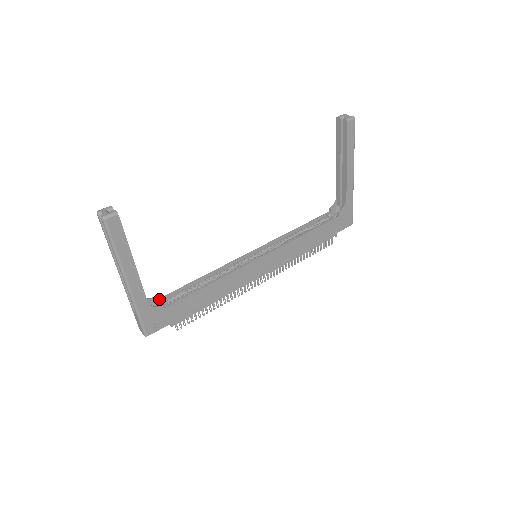
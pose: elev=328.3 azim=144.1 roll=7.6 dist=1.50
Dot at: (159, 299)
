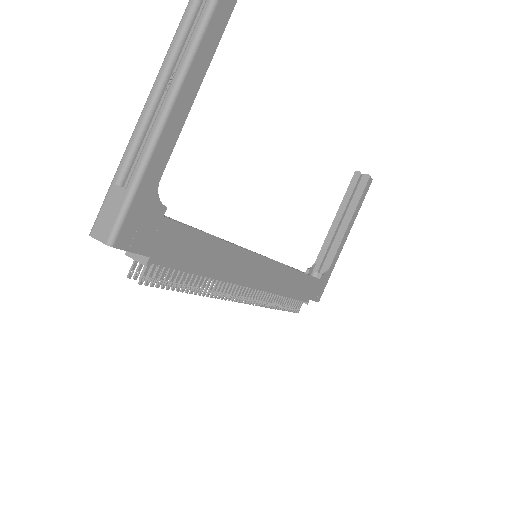
Dot at: occluded
